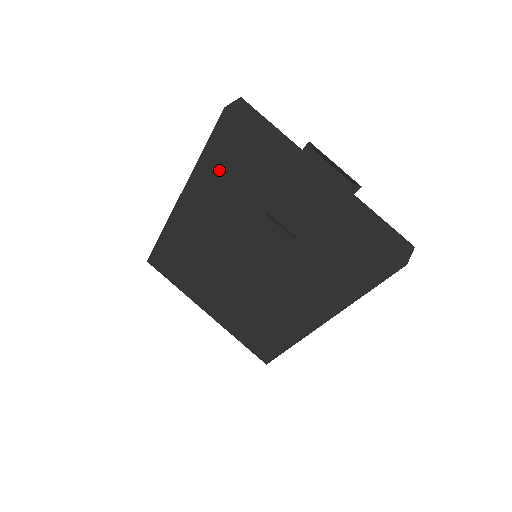
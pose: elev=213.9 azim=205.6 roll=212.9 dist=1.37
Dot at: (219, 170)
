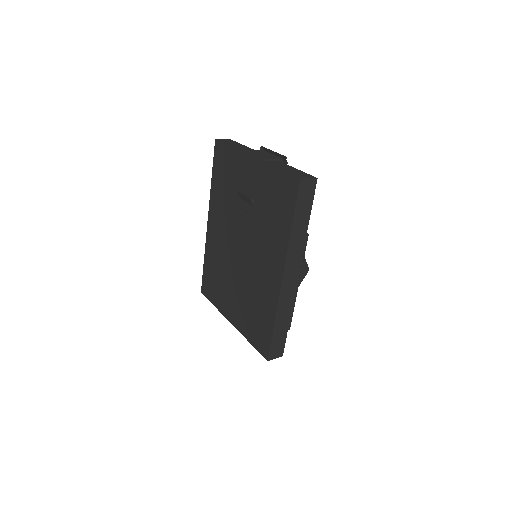
Dot at: (219, 182)
